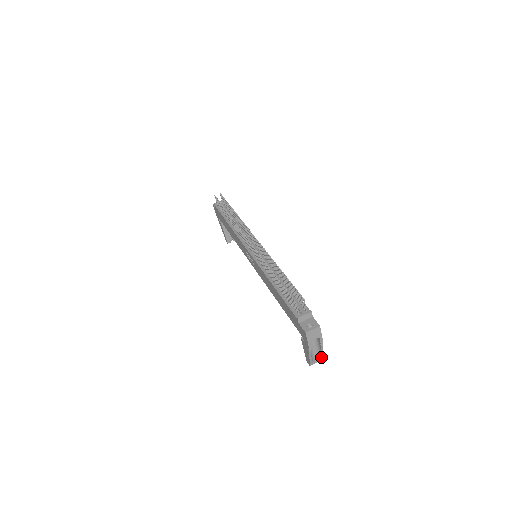
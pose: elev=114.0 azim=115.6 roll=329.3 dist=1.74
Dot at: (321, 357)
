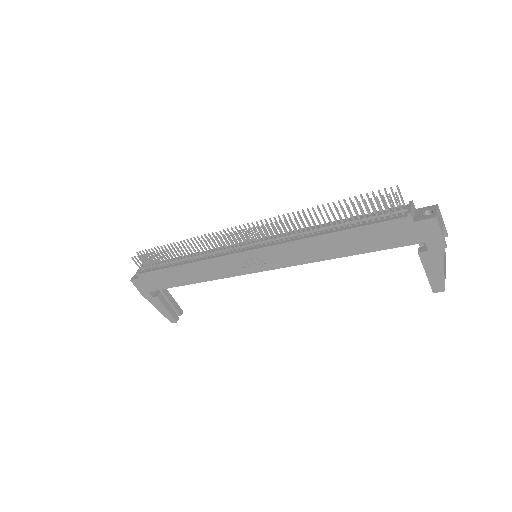
Dot at: (445, 271)
